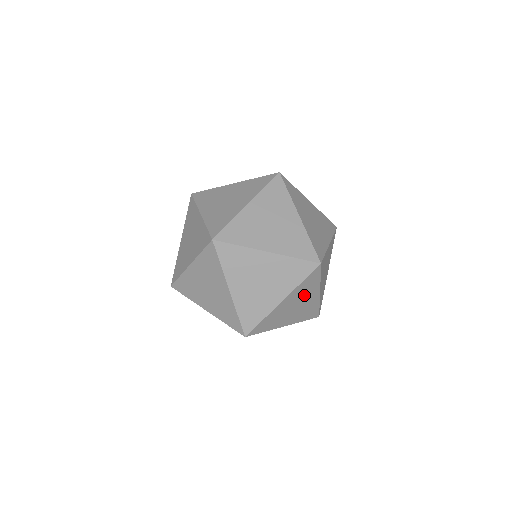
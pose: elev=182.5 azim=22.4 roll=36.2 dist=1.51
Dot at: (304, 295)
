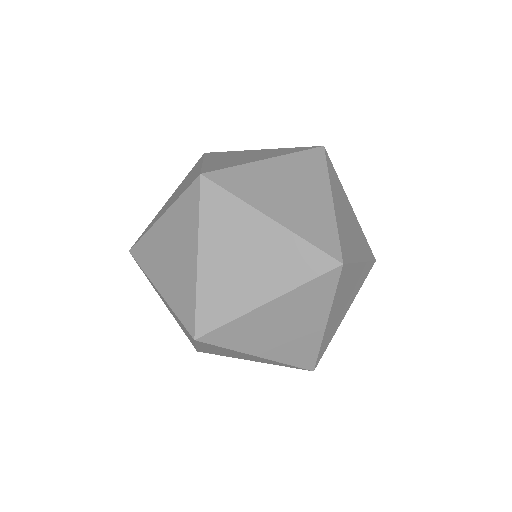
Dot at: occluded
